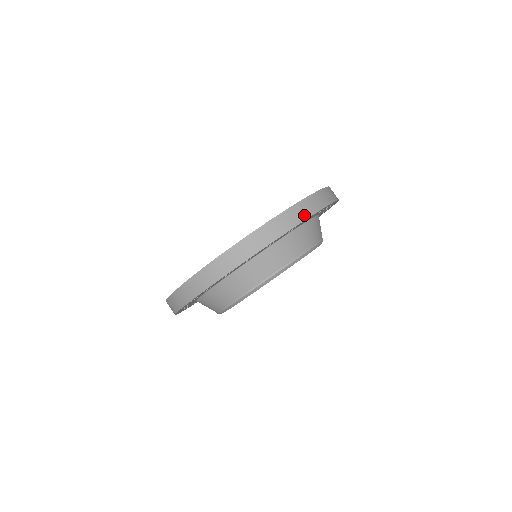
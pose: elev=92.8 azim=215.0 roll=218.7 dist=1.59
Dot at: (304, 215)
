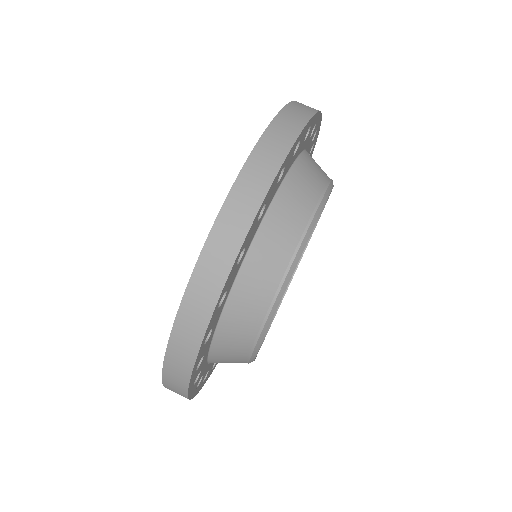
Dot at: occluded
